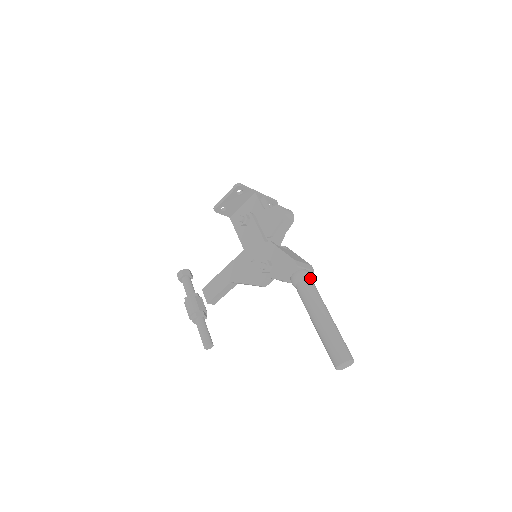
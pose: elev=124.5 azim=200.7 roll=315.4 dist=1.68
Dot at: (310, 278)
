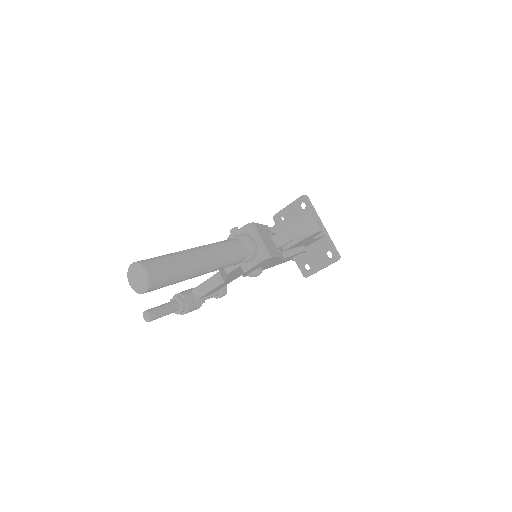
Dot at: (247, 246)
